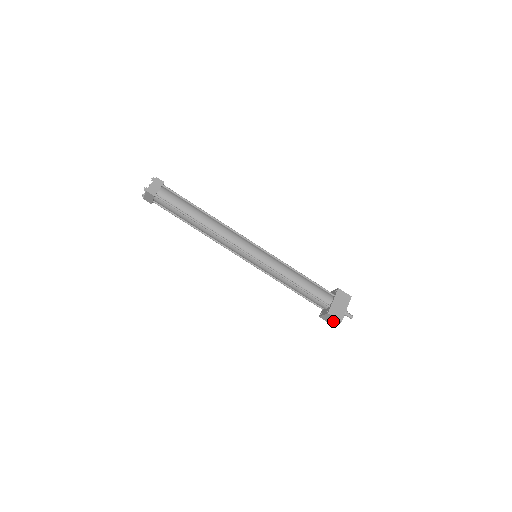
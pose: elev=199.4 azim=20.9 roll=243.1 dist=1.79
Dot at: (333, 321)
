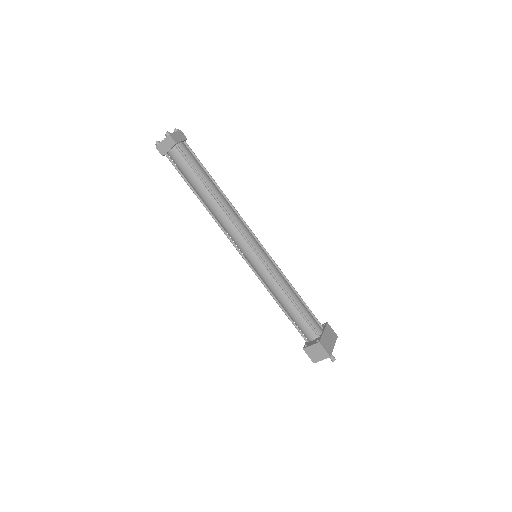
Dot at: (319, 356)
